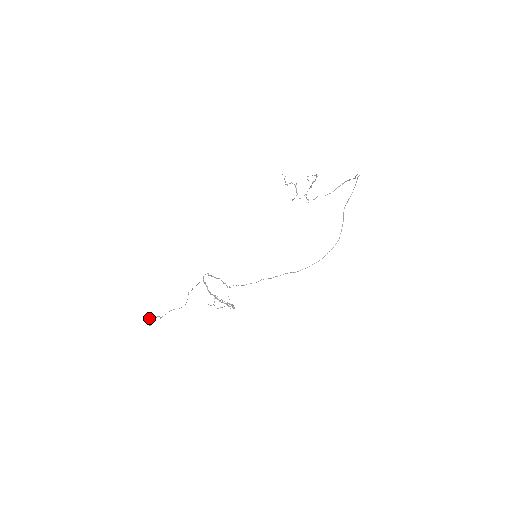
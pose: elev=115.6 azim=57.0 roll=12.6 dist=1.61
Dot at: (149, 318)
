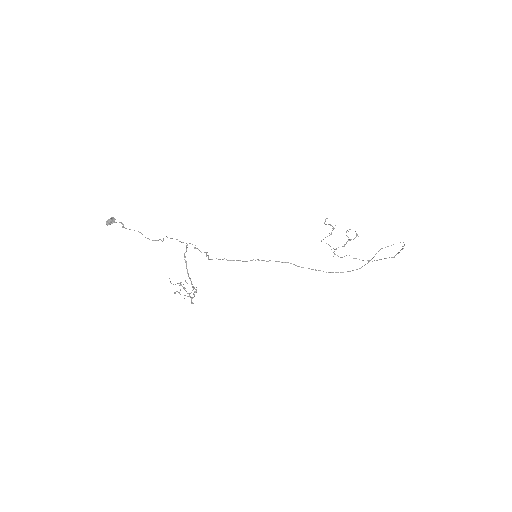
Dot at: (113, 217)
